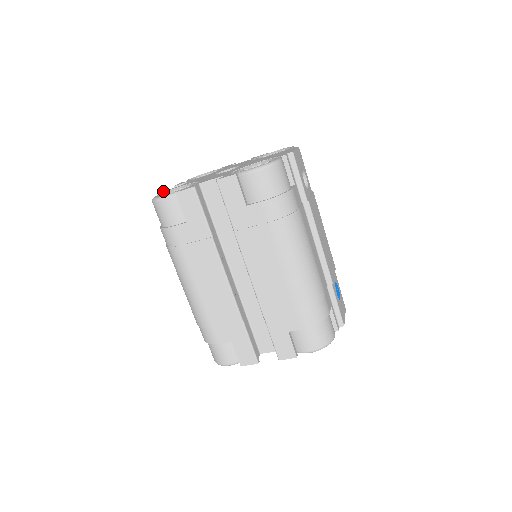
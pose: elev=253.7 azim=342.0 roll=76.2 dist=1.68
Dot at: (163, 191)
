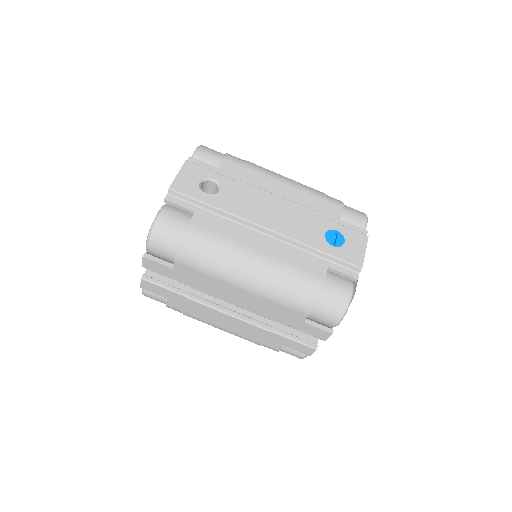
Dot at: occluded
